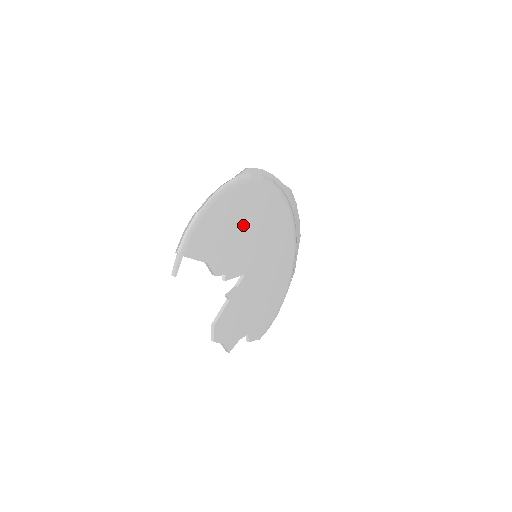
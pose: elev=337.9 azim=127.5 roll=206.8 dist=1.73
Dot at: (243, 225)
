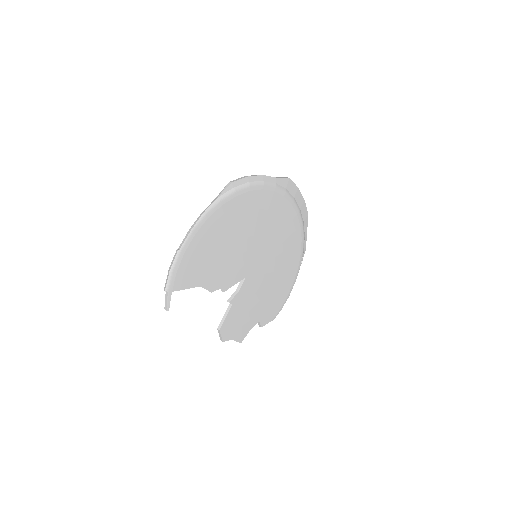
Dot at: (234, 238)
